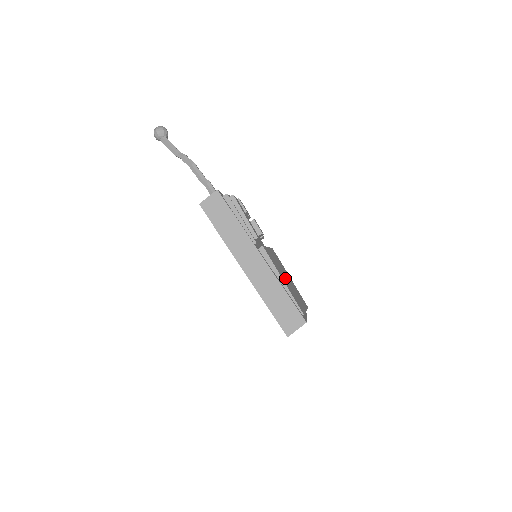
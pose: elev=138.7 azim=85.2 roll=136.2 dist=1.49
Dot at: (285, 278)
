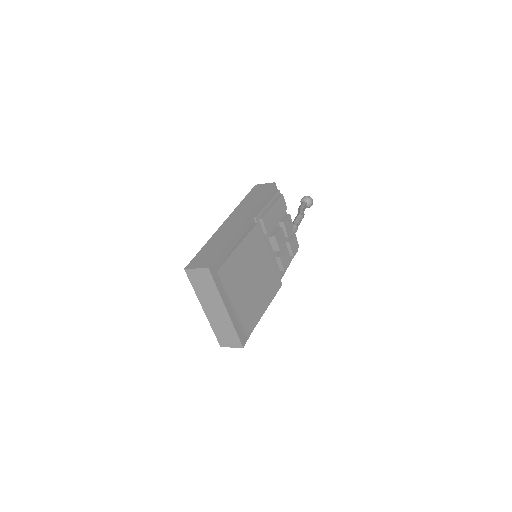
Dot at: (249, 267)
